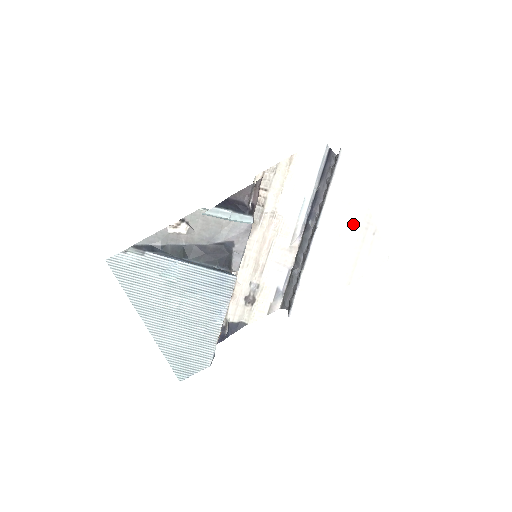
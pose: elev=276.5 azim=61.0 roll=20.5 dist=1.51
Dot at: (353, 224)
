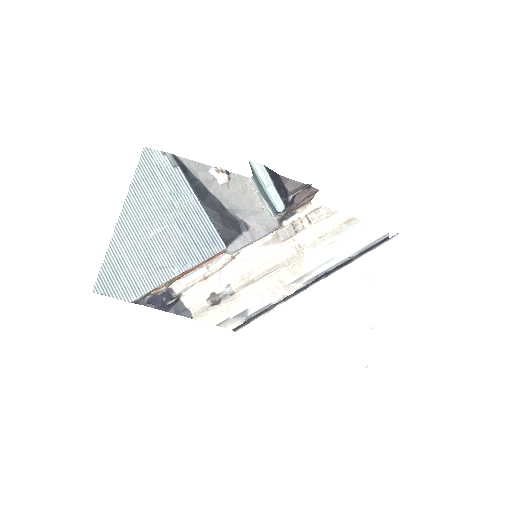
Dot at: (361, 301)
